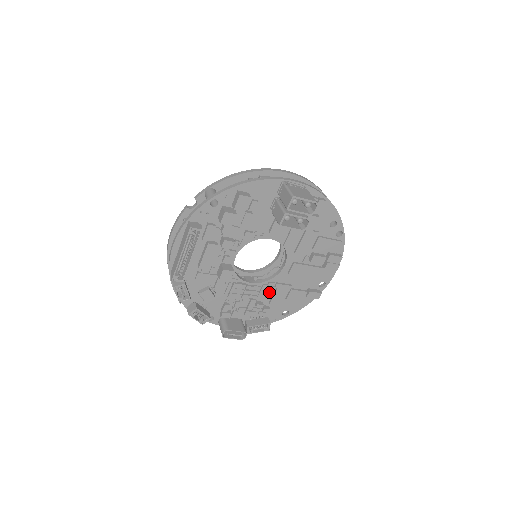
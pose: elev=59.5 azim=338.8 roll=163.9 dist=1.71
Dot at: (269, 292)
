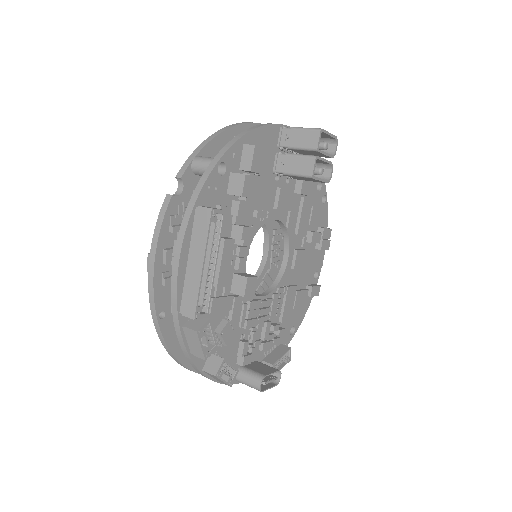
Dot at: (279, 304)
